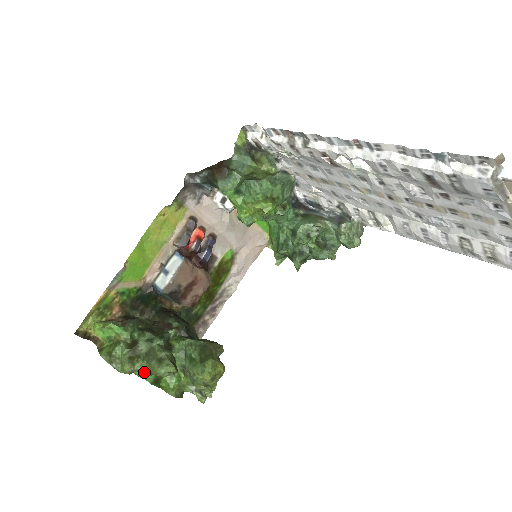
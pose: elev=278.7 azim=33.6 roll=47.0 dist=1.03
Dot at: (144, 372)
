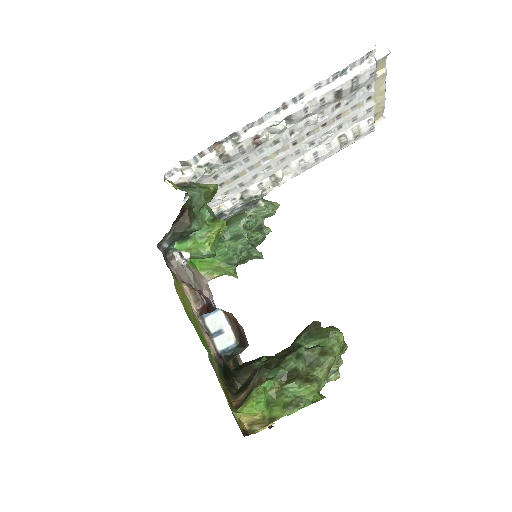
Dot at: (325, 375)
